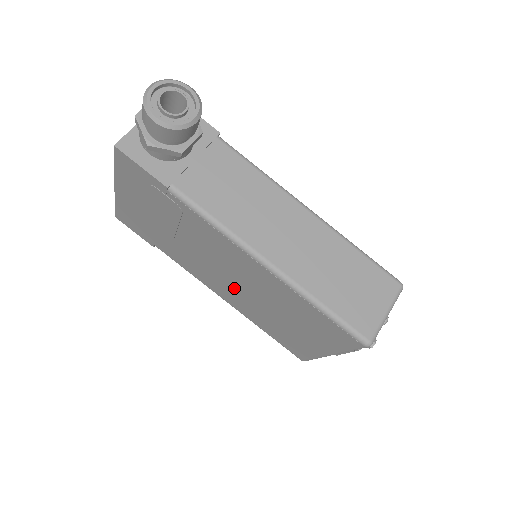
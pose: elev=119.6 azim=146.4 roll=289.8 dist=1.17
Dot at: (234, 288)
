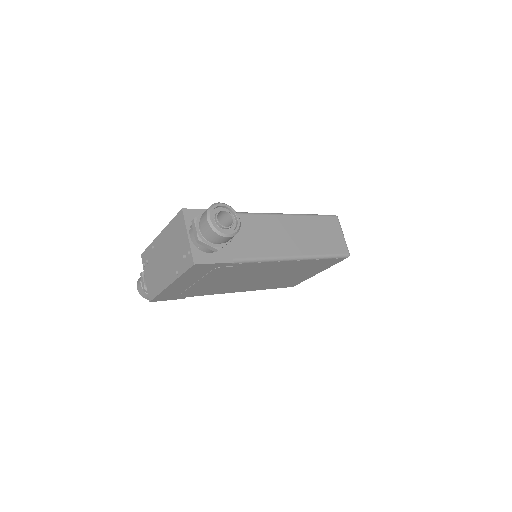
Dot at: (257, 282)
